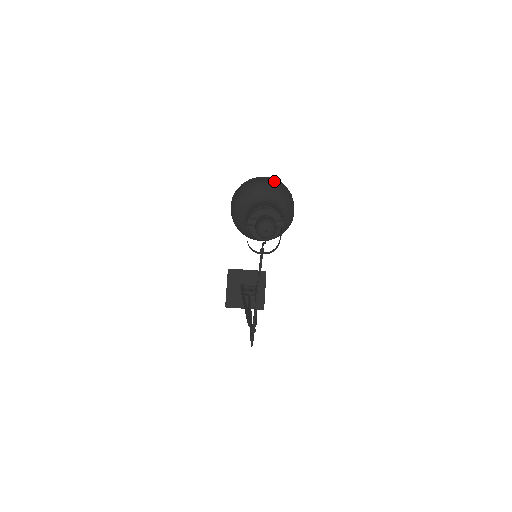
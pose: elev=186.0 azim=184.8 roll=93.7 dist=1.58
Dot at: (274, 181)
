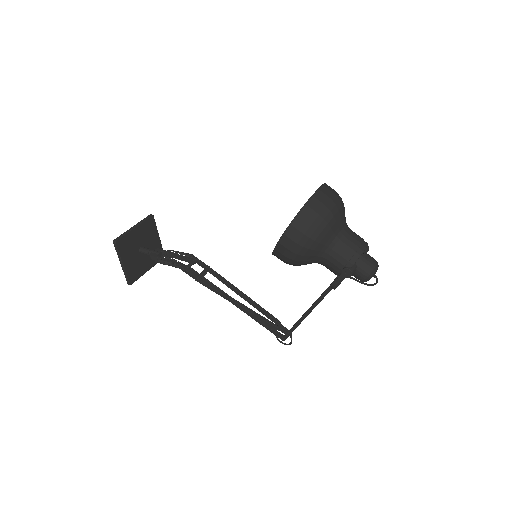
Dot at: (333, 193)
